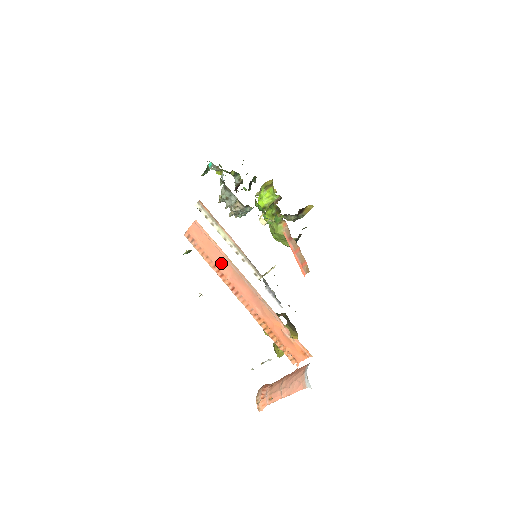
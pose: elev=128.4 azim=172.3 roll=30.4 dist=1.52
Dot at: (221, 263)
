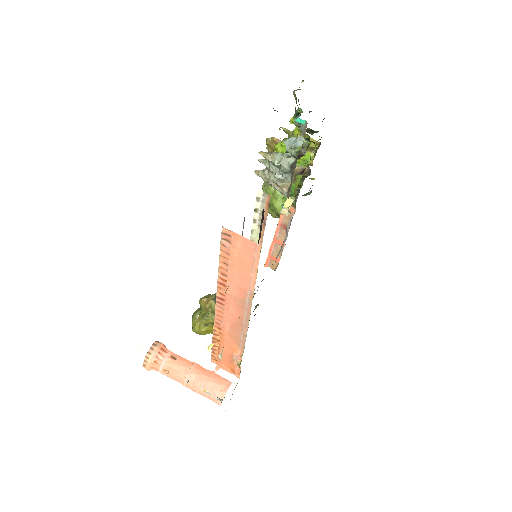
Dot at: (237, 284)
